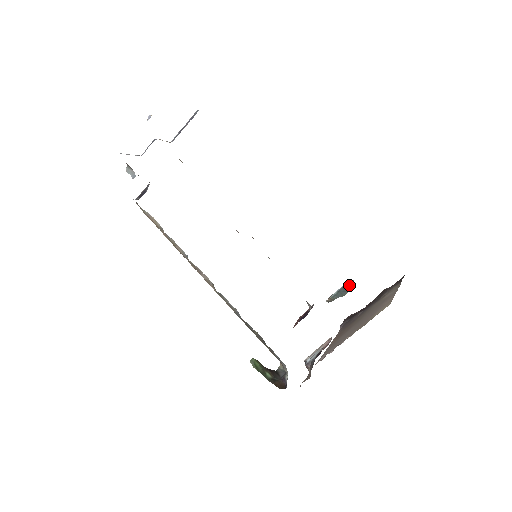
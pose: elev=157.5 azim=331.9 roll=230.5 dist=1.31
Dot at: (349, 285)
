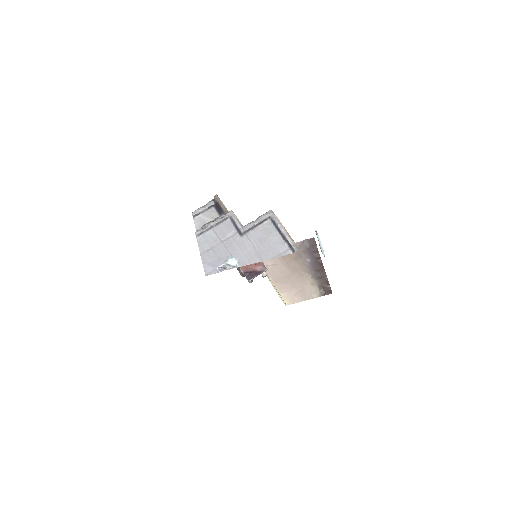
Dot at: (323, 254)
